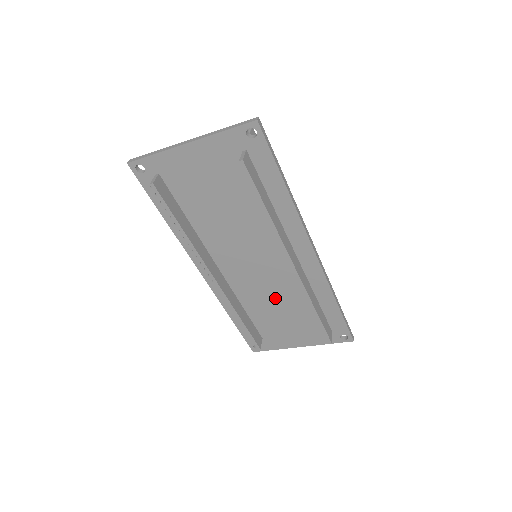
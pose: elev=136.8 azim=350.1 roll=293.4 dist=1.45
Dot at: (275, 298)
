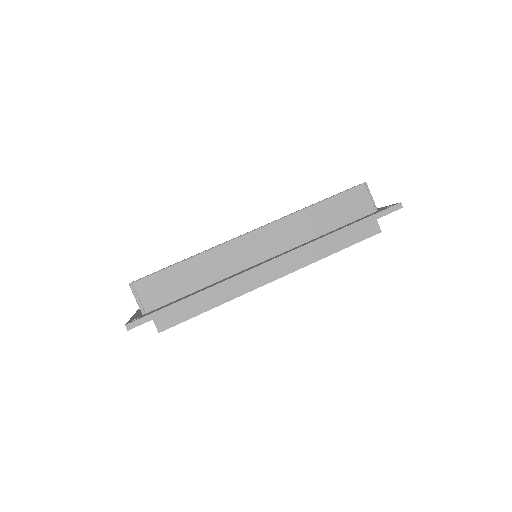
Dot at: occluded
